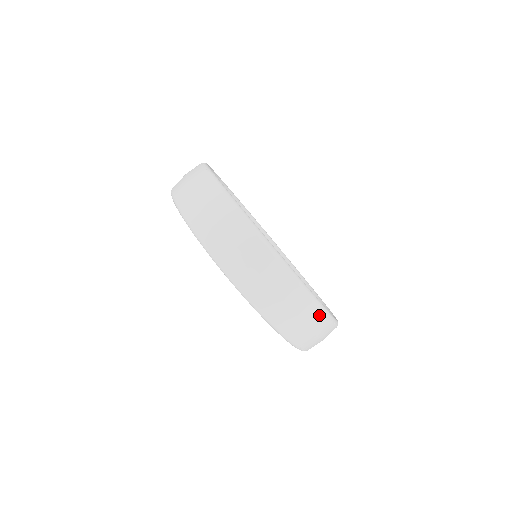
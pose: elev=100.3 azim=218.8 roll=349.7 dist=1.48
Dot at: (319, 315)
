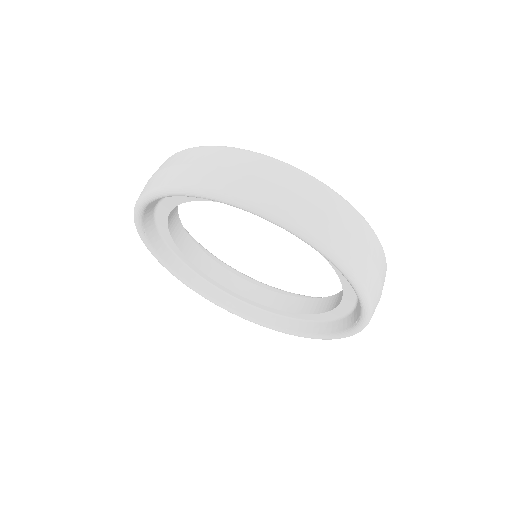
Dot at: (344, 207)
